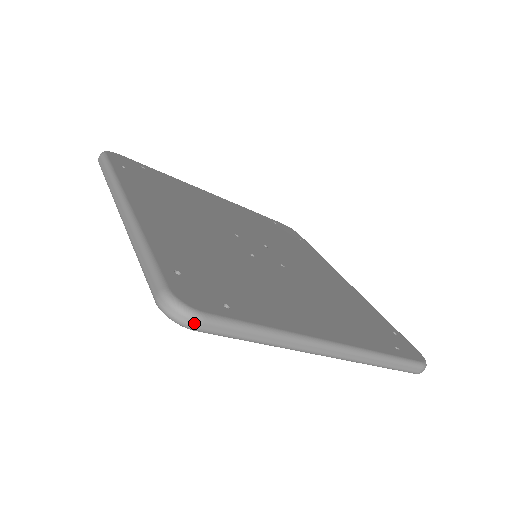
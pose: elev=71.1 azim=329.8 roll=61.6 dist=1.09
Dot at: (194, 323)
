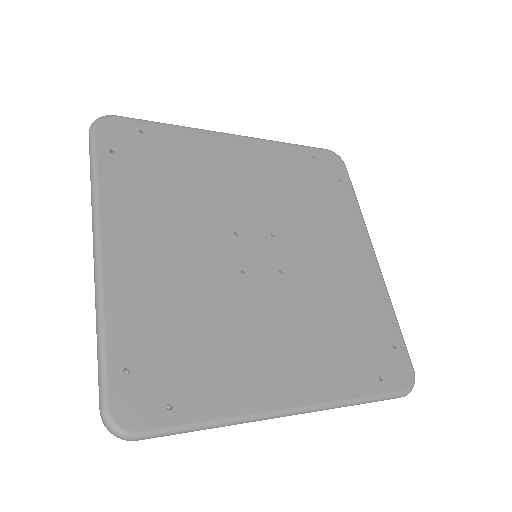
Dot at: (130, 440)
